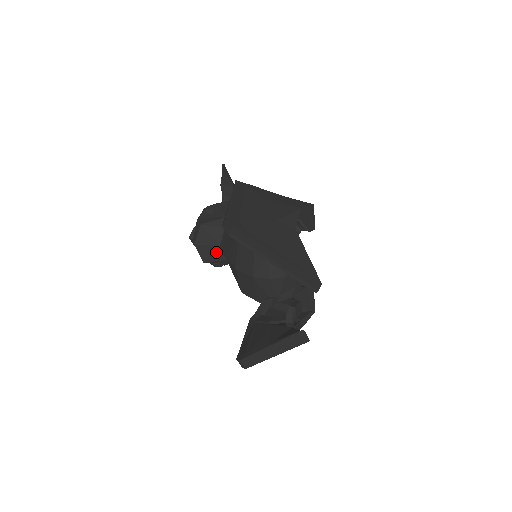
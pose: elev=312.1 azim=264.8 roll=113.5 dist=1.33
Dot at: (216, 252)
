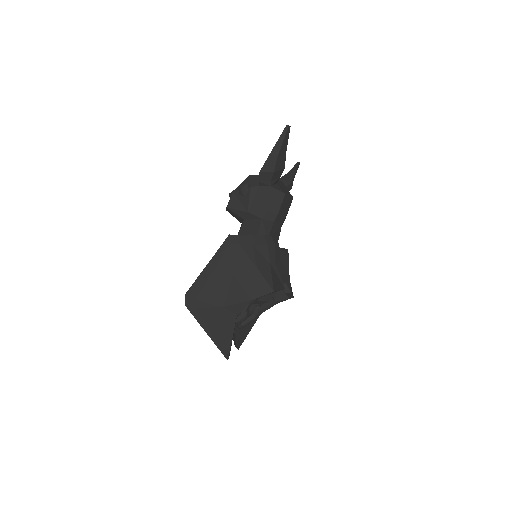
Dot at: occluded
